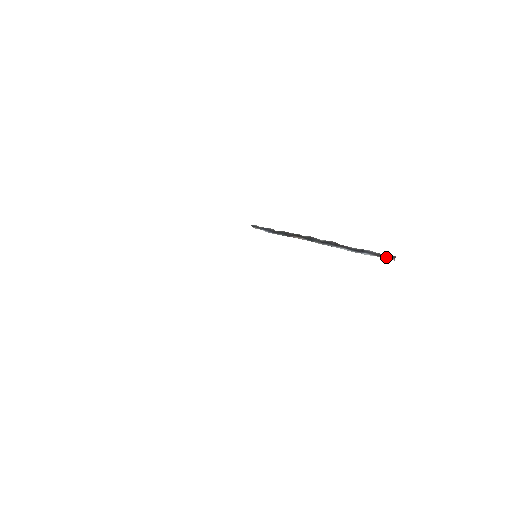
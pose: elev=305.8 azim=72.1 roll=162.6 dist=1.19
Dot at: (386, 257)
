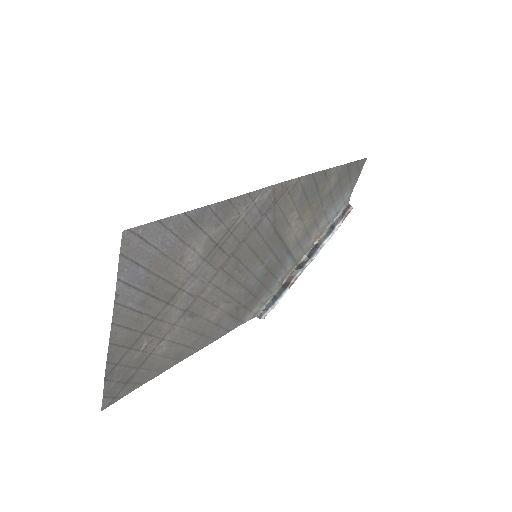
Dot at: (348, 213)
